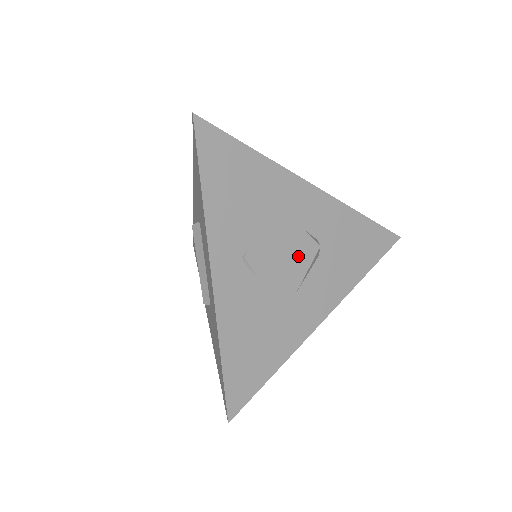
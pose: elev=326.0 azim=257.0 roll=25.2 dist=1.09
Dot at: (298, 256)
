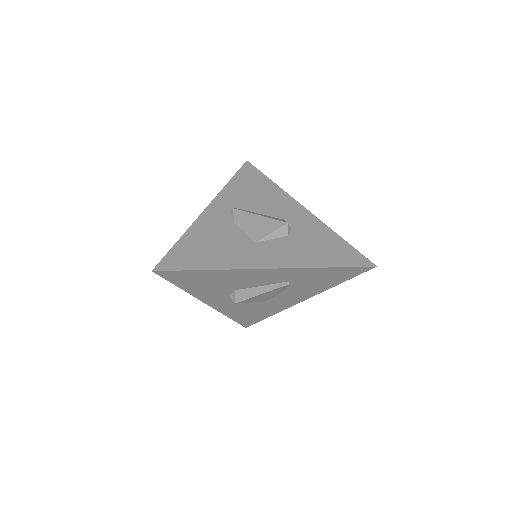
Dot at: (268, 222)
